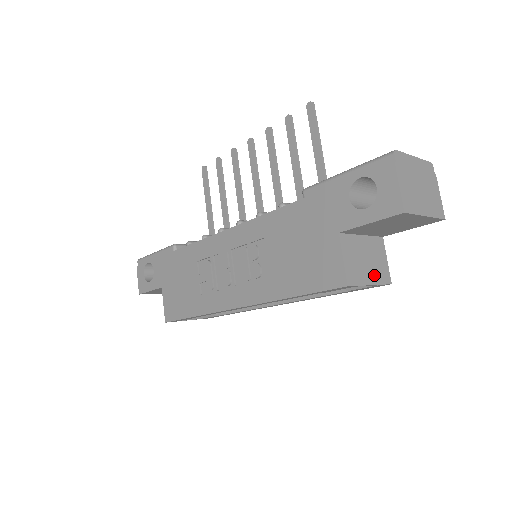
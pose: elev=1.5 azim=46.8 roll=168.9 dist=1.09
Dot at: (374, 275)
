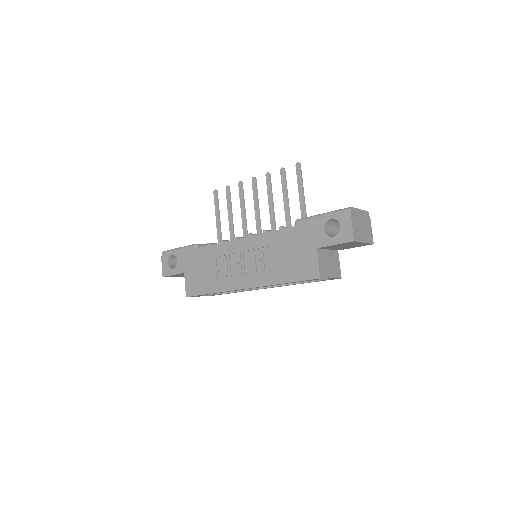
Dot at: (333, 273)
